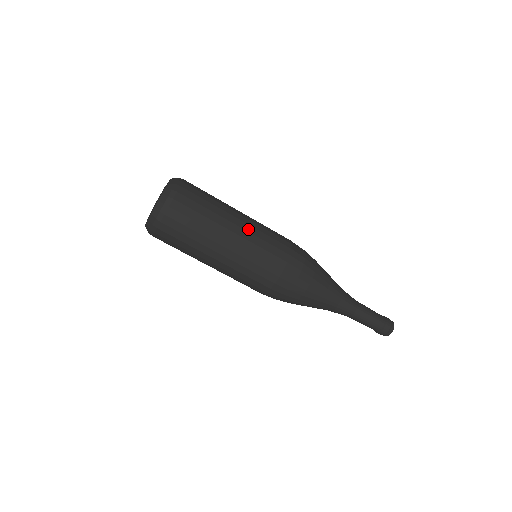
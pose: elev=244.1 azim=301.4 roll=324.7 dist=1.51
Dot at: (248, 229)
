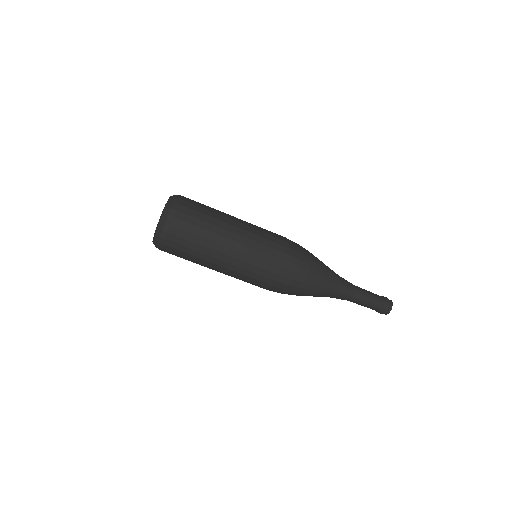
Dot at: (237, 256)
